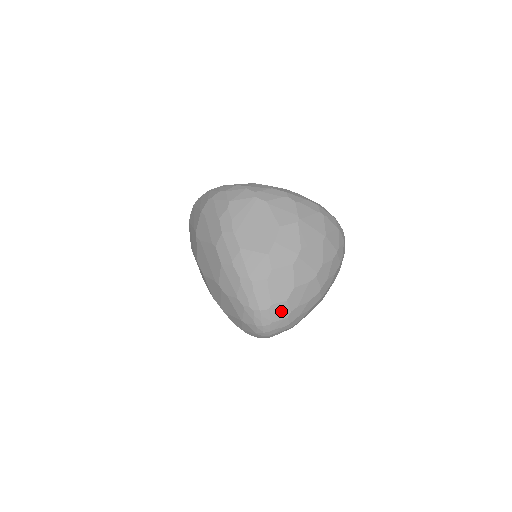
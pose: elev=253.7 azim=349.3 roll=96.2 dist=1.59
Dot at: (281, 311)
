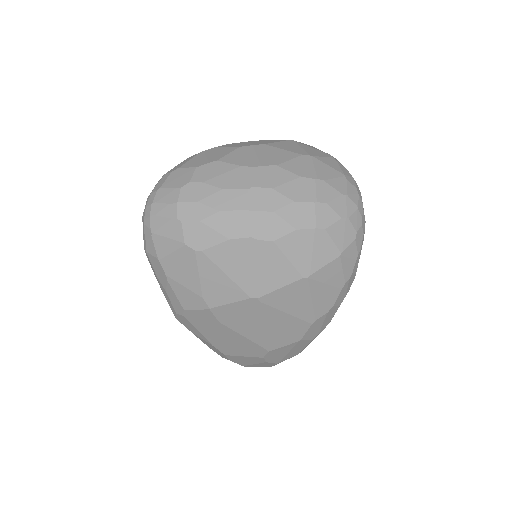
Dot at: (181, 178)
